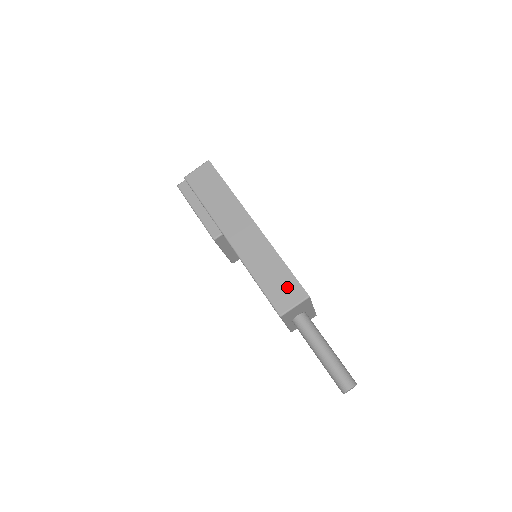
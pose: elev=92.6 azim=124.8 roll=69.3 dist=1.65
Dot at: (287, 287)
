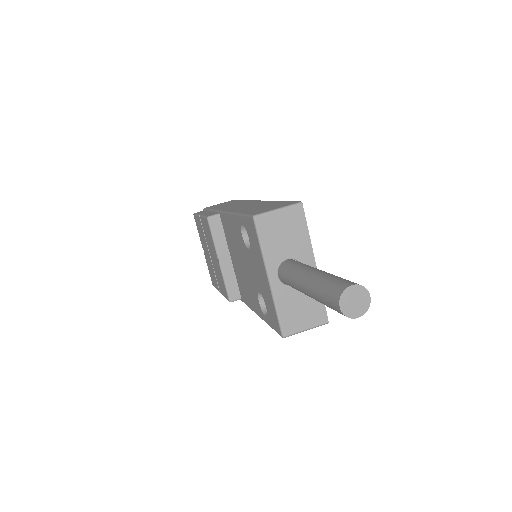
Dot at: (275, 206)
